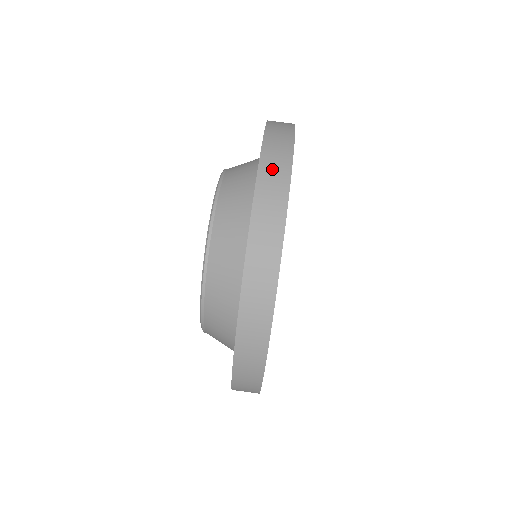
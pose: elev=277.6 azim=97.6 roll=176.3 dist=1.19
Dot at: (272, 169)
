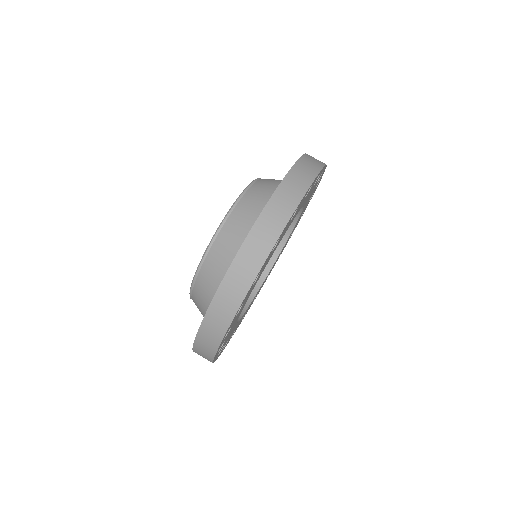
Dot at: (264, 230)
